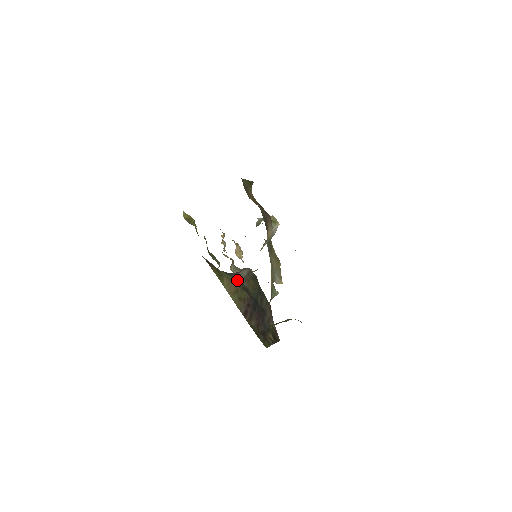
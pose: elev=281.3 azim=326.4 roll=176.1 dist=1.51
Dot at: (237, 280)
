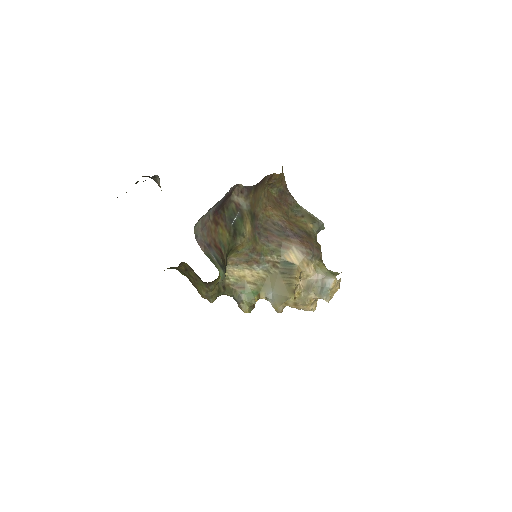
Dot at: occluded
